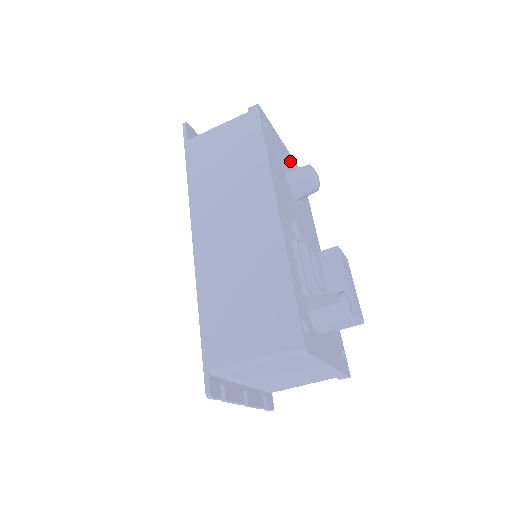
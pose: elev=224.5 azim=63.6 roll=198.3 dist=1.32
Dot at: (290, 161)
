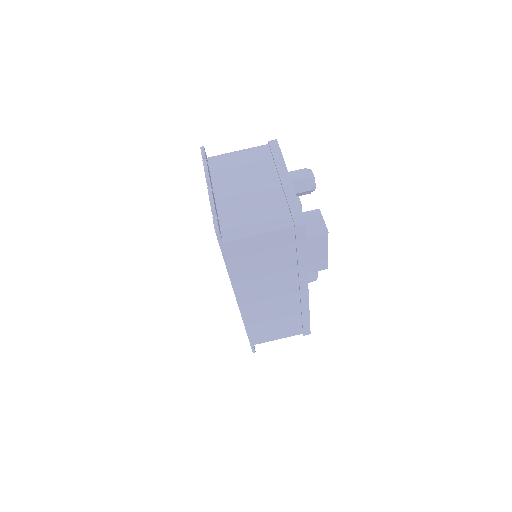
Dot at: occluded
